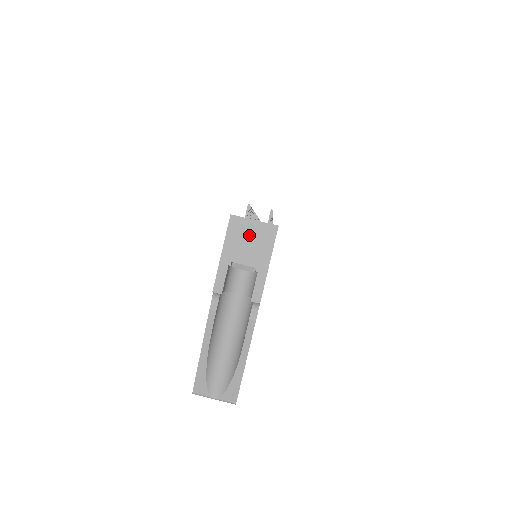
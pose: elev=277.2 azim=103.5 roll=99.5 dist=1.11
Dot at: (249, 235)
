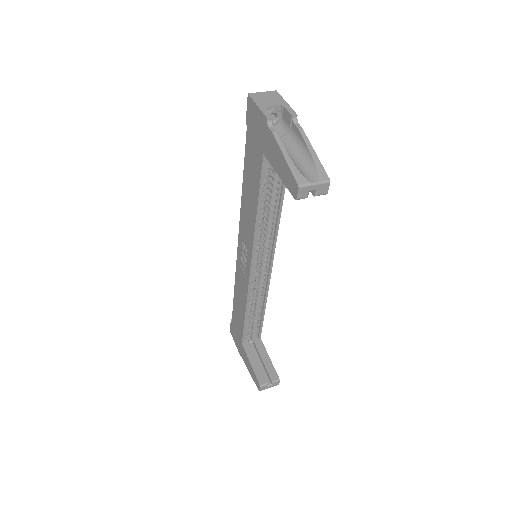
Dot at: (265, 97)
